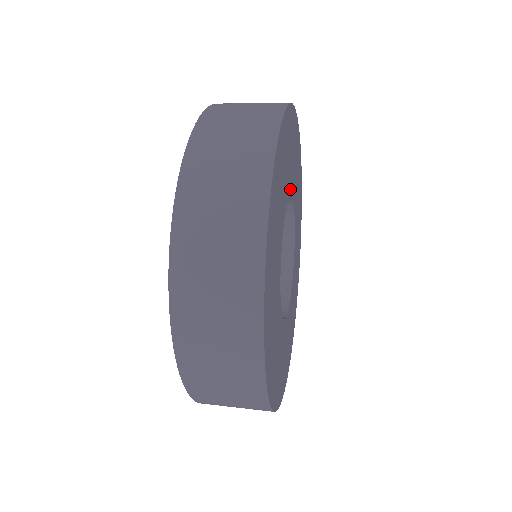
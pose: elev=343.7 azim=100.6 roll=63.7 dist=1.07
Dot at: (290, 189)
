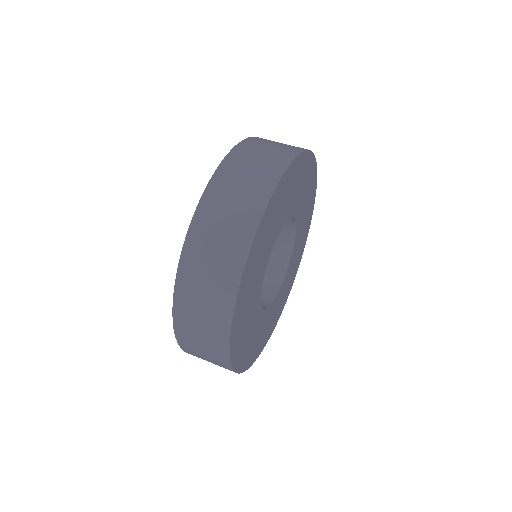
Dot at: (264, 268)
